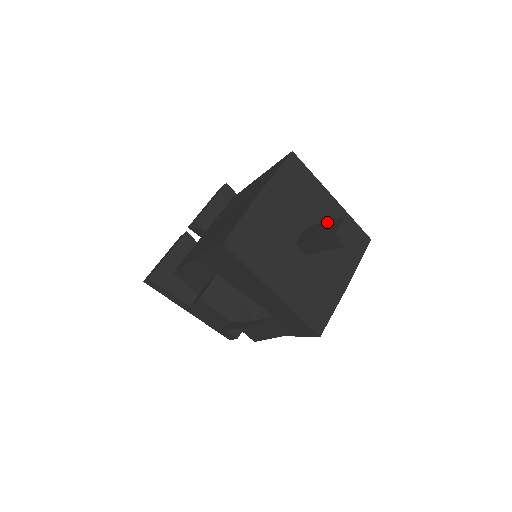
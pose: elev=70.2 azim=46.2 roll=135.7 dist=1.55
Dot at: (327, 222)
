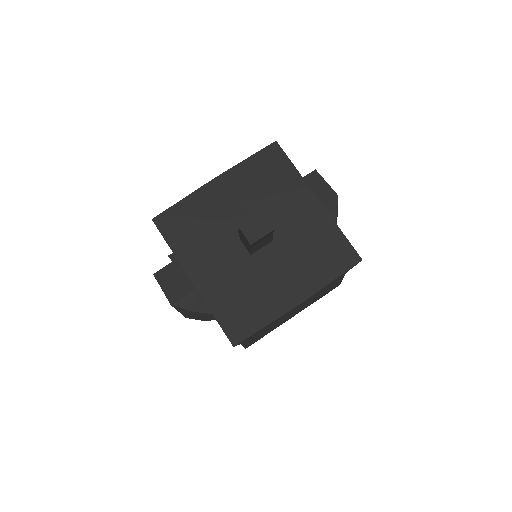
Dot at: occluded
